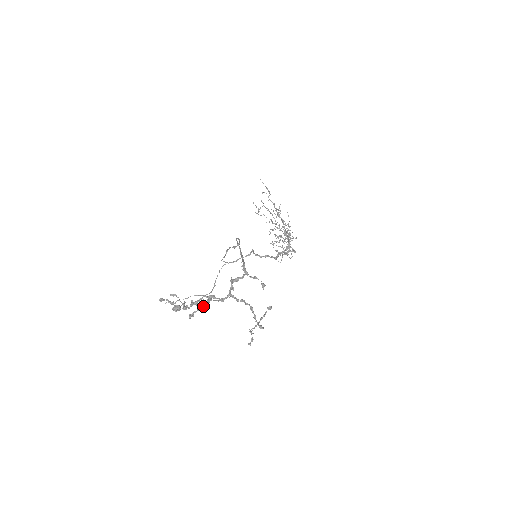
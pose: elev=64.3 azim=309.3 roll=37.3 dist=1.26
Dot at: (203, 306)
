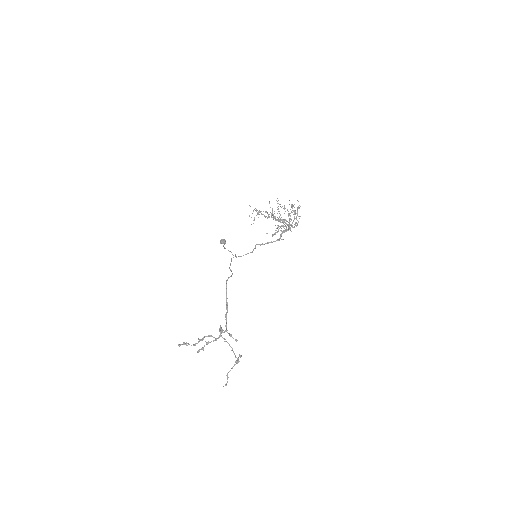
Dot at: occluded
